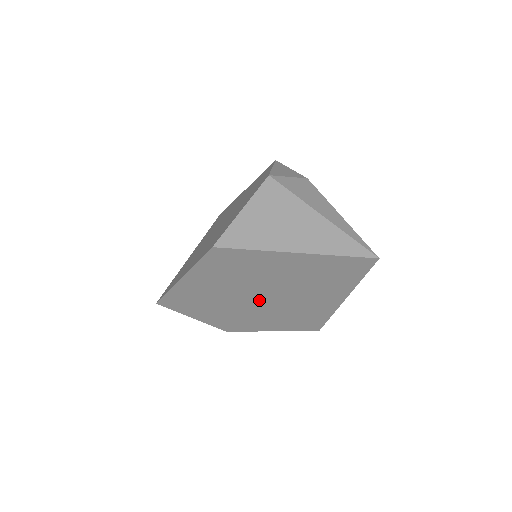
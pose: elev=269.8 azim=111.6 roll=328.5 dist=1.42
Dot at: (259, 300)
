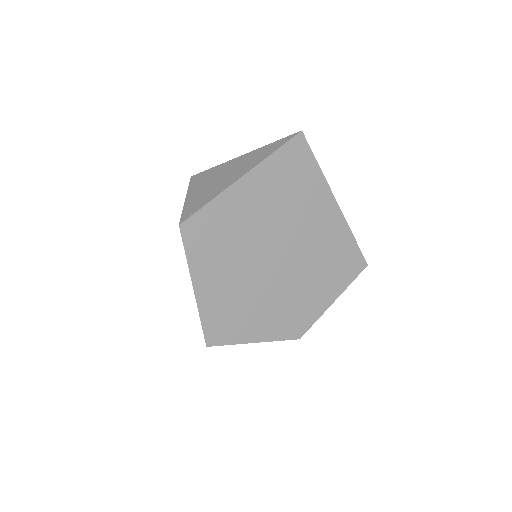
Dot at: (277, 264)
